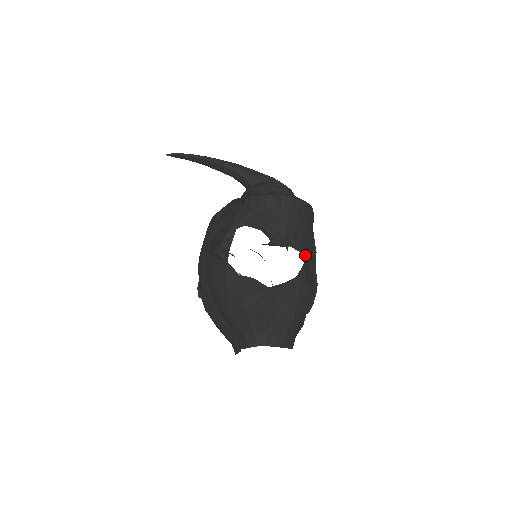
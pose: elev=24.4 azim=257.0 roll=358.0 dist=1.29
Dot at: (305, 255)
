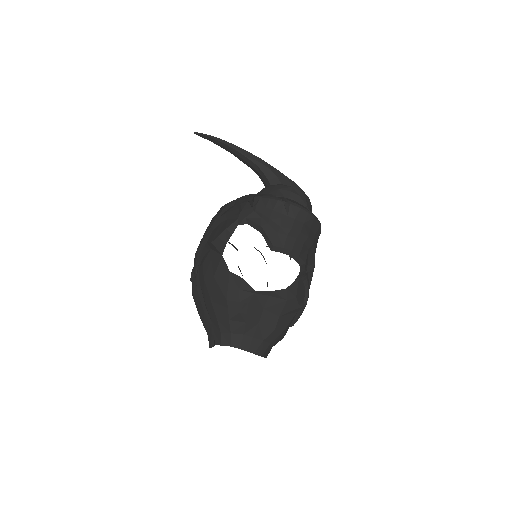
Dot at: (300, 269)
